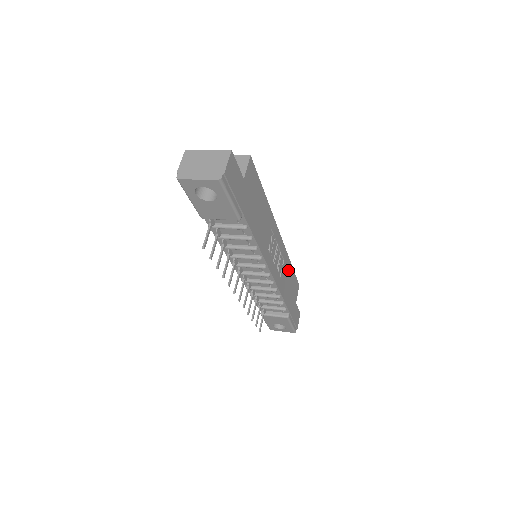
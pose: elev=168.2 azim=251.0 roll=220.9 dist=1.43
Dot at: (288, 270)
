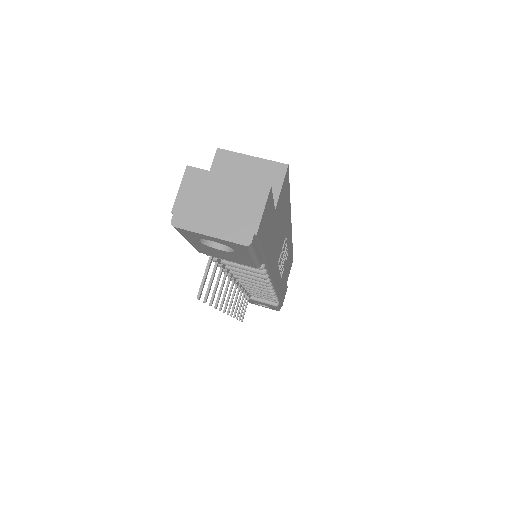
Dot at: occluded
